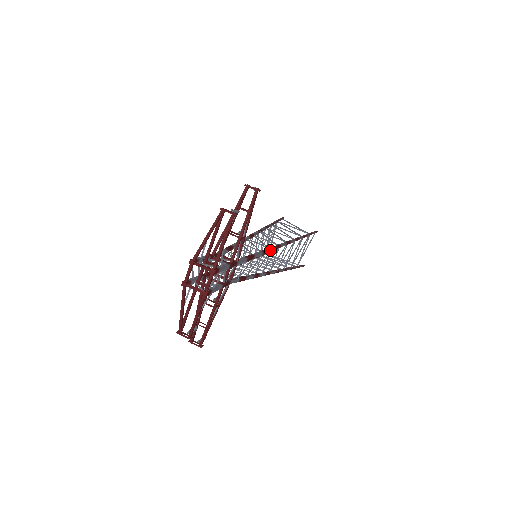
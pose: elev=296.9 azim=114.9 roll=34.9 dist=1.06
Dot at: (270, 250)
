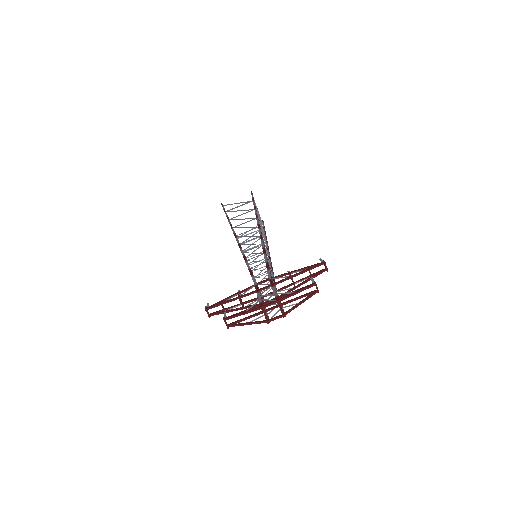
Dot at: occluded
